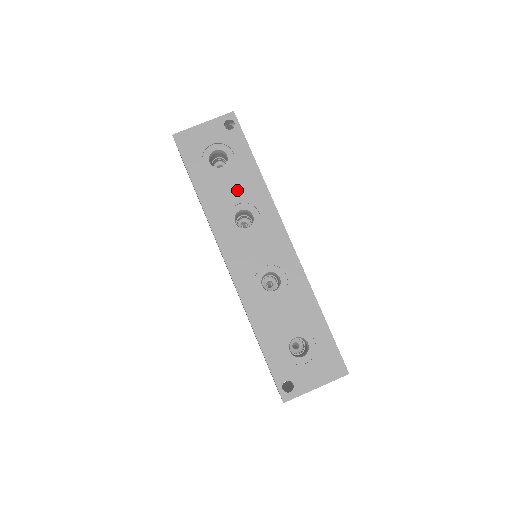
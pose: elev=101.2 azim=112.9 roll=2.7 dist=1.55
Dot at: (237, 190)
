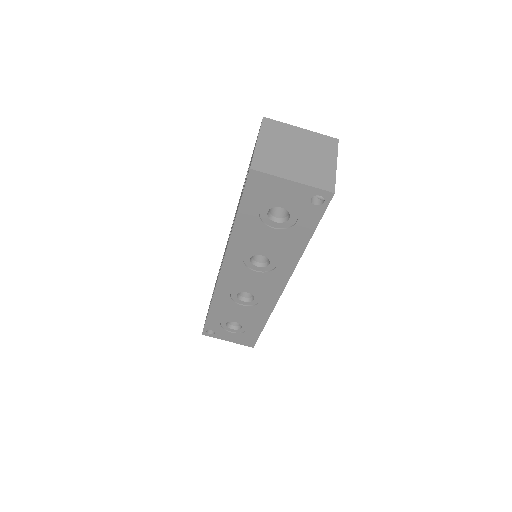
Dot at: (272, 245)
